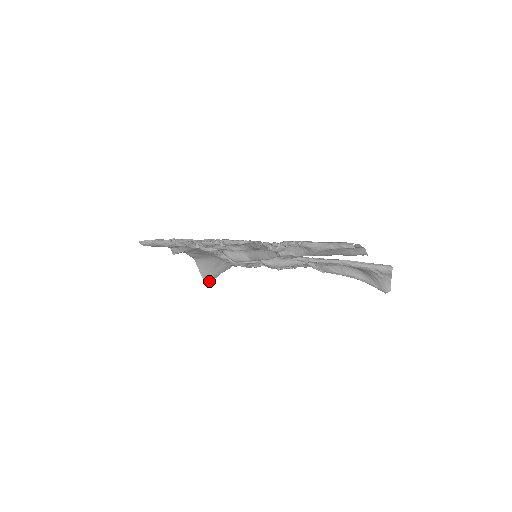
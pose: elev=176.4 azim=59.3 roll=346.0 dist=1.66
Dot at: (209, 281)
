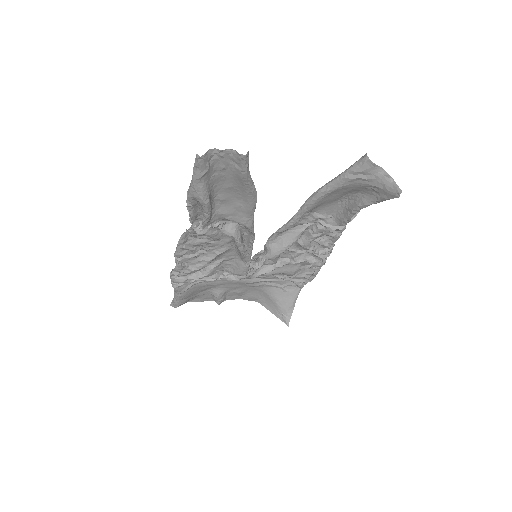
Dot at: (287, 319)
